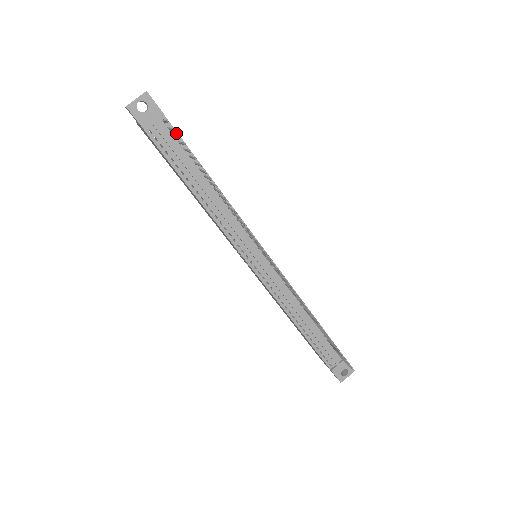
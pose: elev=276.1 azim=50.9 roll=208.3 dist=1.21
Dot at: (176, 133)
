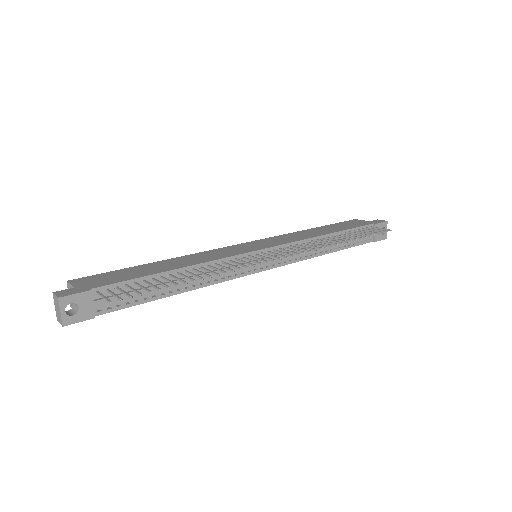
Dot at: (115, 285)
